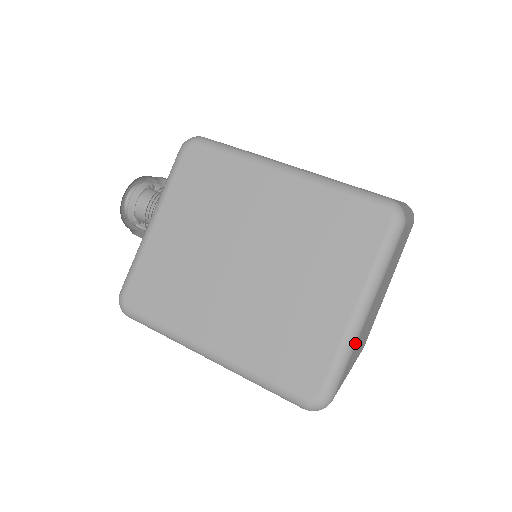
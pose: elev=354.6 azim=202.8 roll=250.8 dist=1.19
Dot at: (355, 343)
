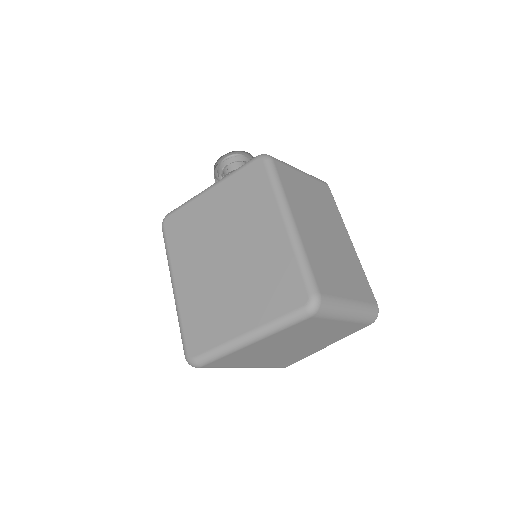
Dot at: (233, 351)
